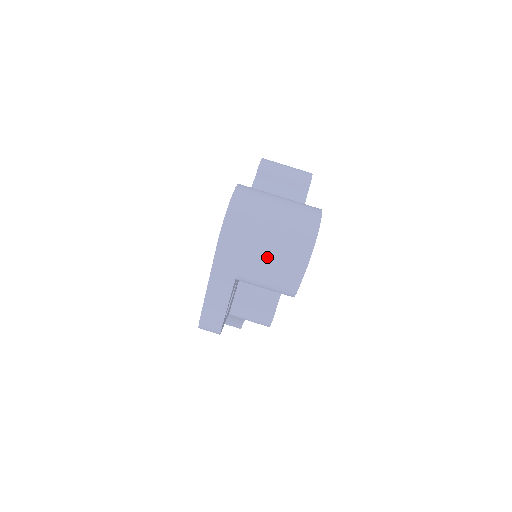
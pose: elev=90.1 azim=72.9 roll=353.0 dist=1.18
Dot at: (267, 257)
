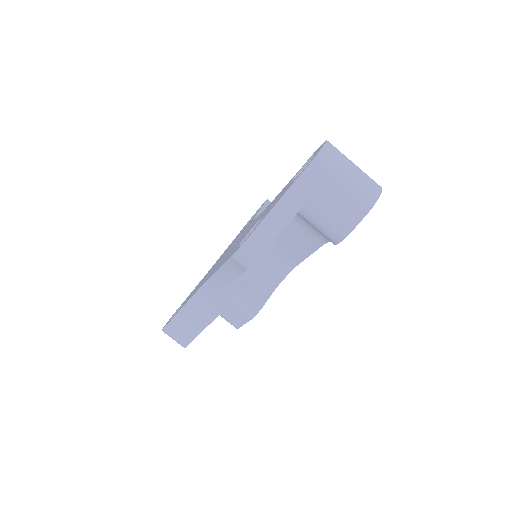
Dot at: (343, 191)
